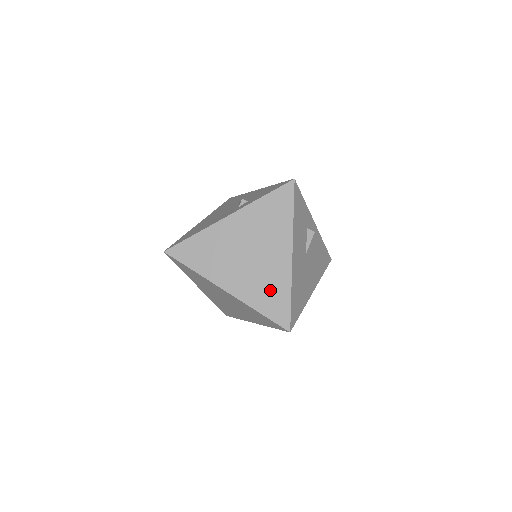
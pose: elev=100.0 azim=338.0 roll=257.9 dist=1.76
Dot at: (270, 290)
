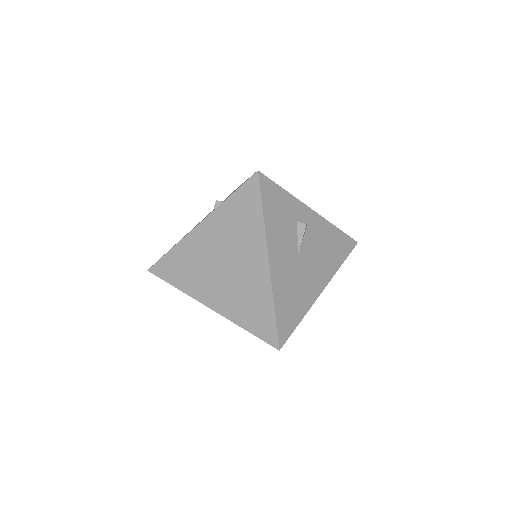
Dot at: (252, 304)
